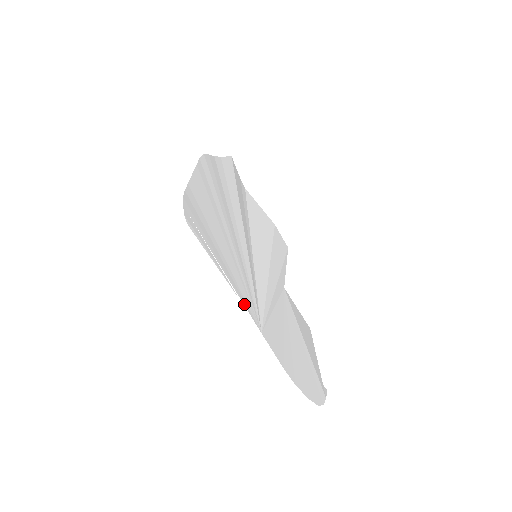
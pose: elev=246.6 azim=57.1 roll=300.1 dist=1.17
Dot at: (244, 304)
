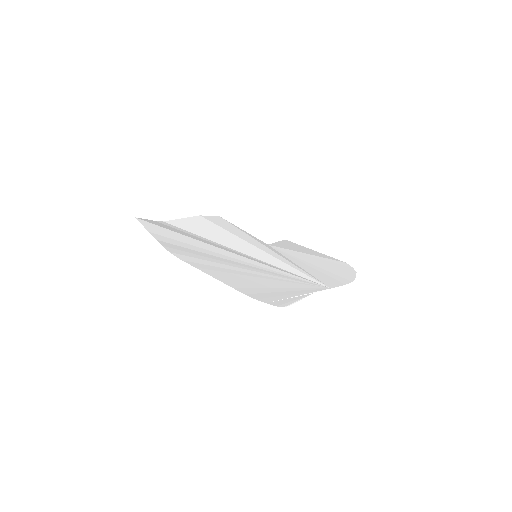
Dot at: (317, 291)
